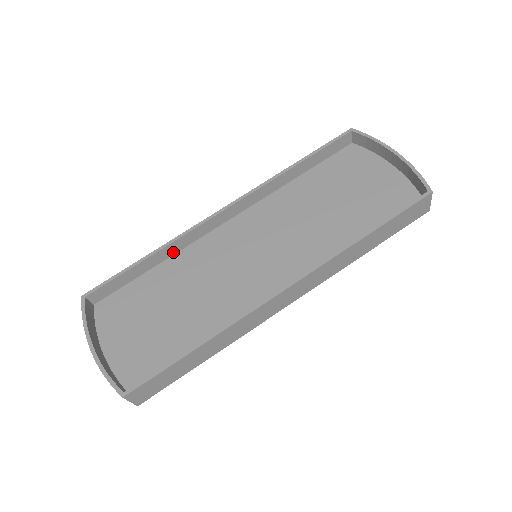
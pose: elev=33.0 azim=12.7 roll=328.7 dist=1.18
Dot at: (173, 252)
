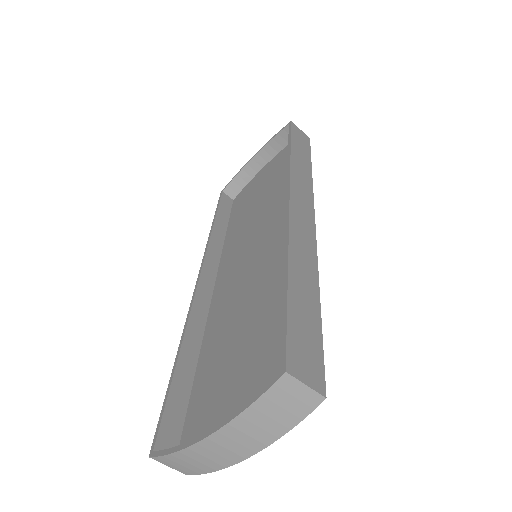
Dot at: (197, 344)
